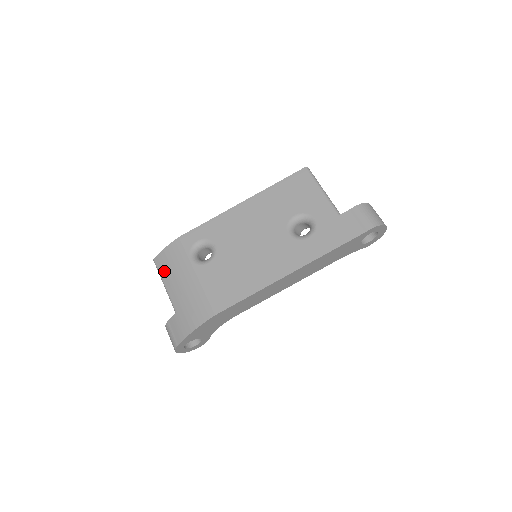
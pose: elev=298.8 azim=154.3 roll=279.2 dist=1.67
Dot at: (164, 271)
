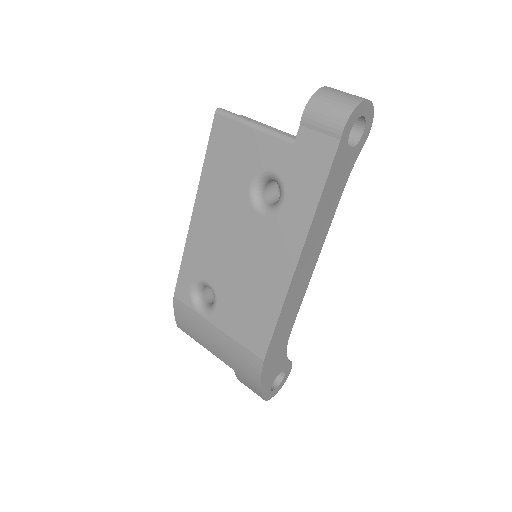
Dot at: (193, 335)
